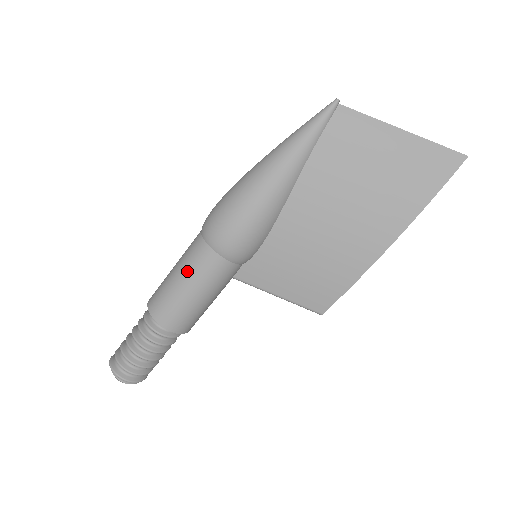
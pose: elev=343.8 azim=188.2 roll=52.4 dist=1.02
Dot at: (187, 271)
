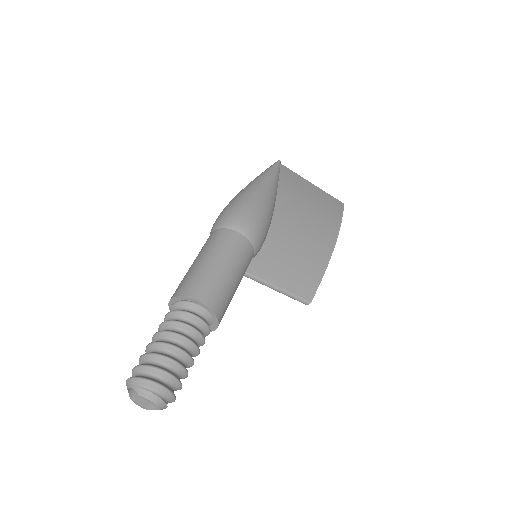
Dot at: (222, 253)
